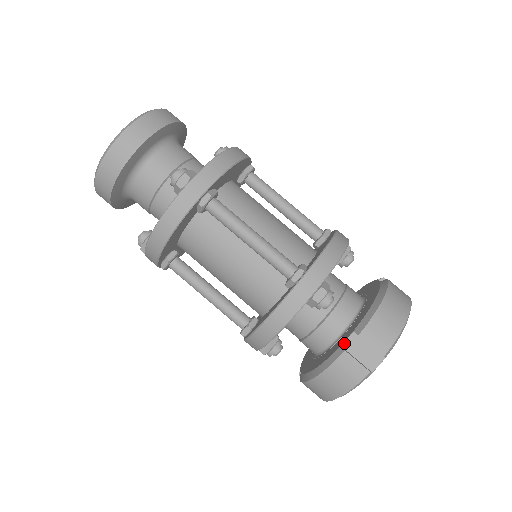
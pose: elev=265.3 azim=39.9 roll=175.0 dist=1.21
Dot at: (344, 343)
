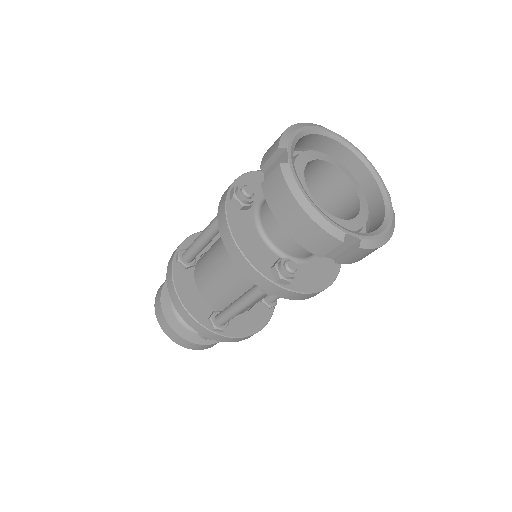
Dot at: occluded
